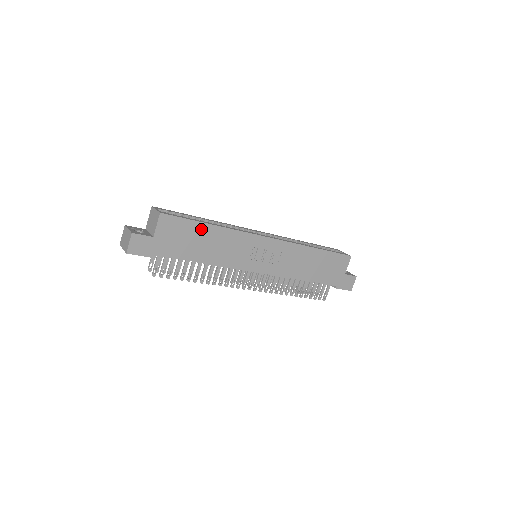
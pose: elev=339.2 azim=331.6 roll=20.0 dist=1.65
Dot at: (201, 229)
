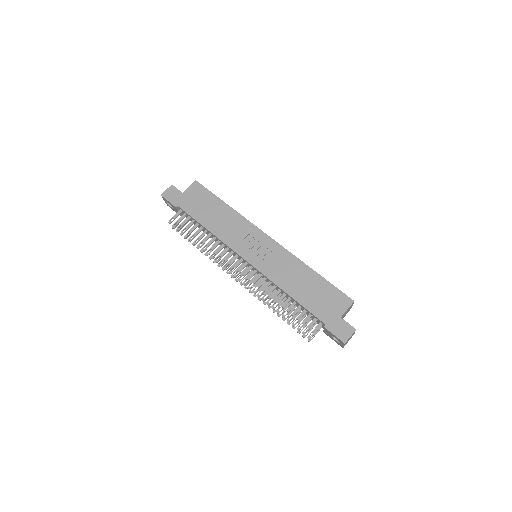
Dot at: (217, 203)
